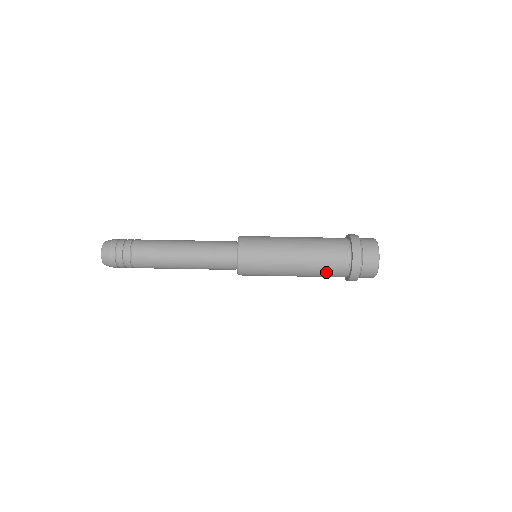
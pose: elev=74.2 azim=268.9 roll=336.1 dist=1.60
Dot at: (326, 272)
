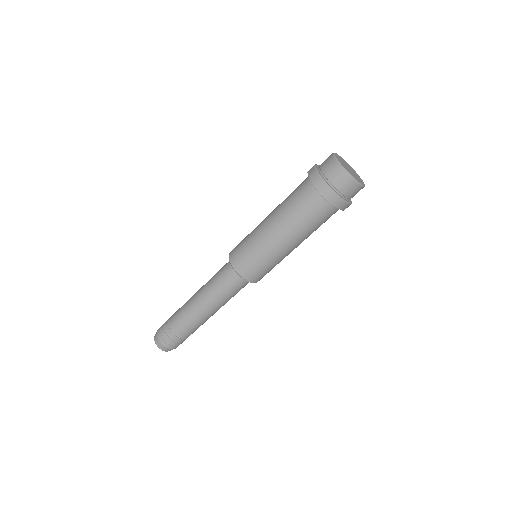
Dot at: (312, 221)
